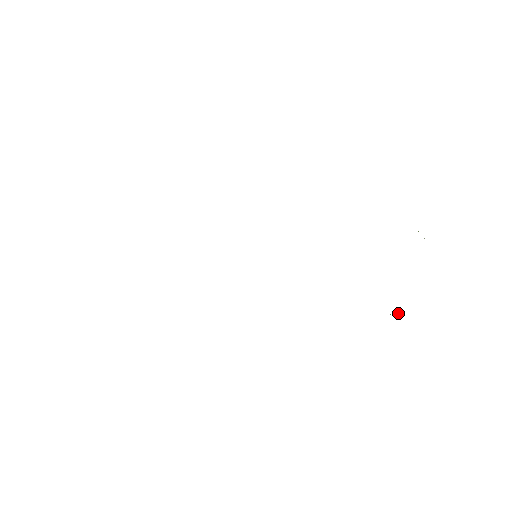
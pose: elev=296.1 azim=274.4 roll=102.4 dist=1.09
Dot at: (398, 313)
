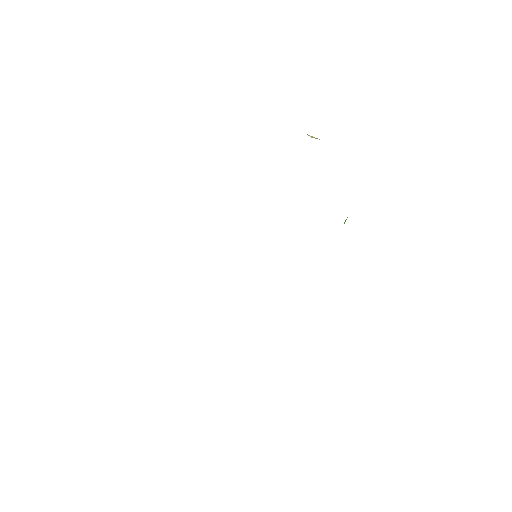
Dot at: (346, 219)
